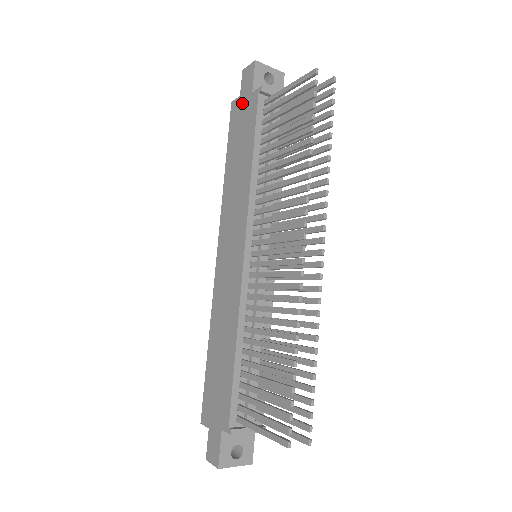
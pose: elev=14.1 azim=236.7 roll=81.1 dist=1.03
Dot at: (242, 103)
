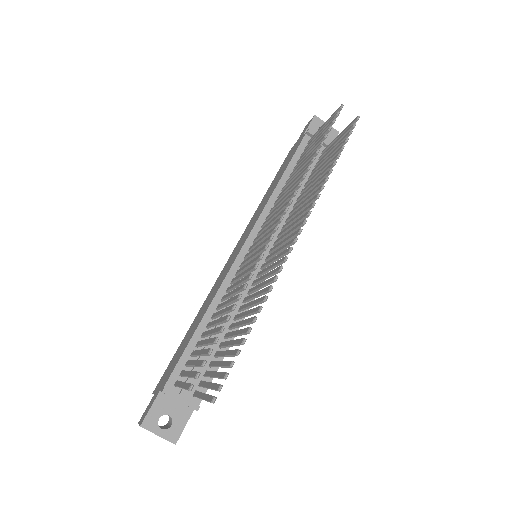
Dot at: (295, 145)
